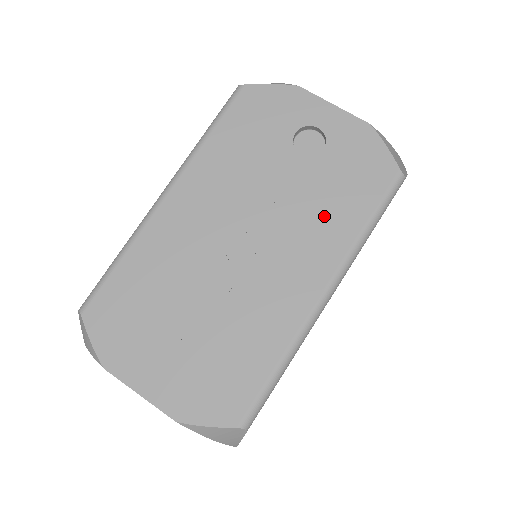
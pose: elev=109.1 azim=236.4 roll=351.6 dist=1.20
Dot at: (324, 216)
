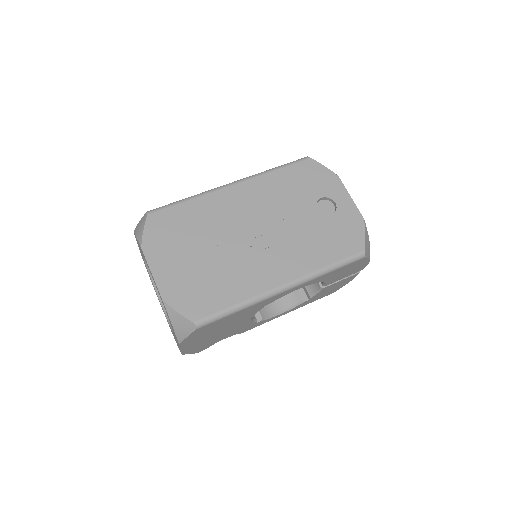
Dot at: (310, 247)
